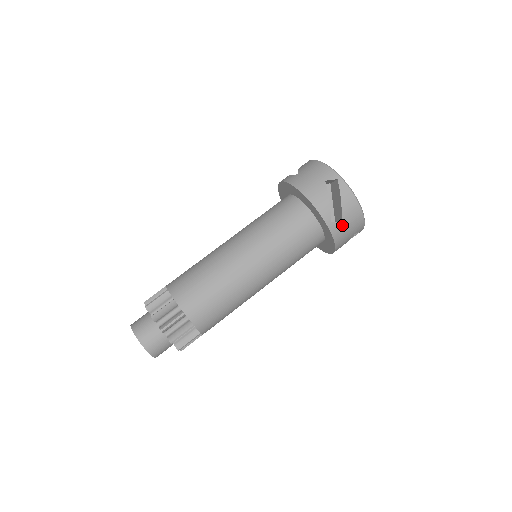
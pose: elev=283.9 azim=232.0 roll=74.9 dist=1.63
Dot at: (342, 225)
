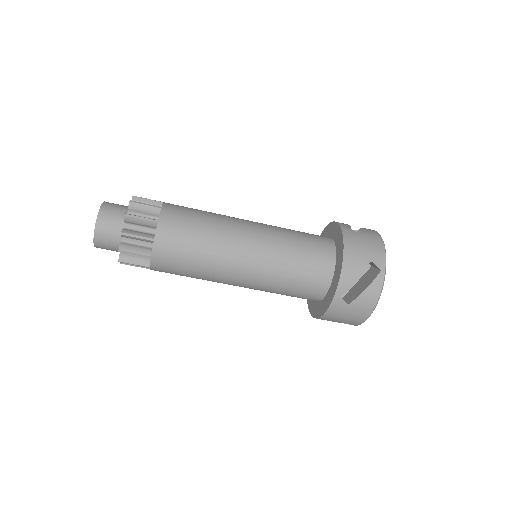
Dot at: occluded
